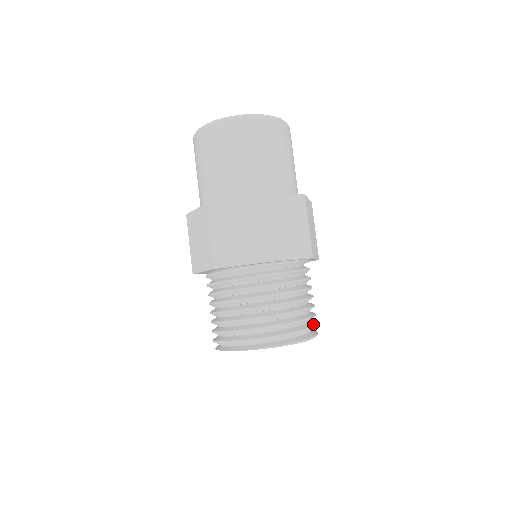
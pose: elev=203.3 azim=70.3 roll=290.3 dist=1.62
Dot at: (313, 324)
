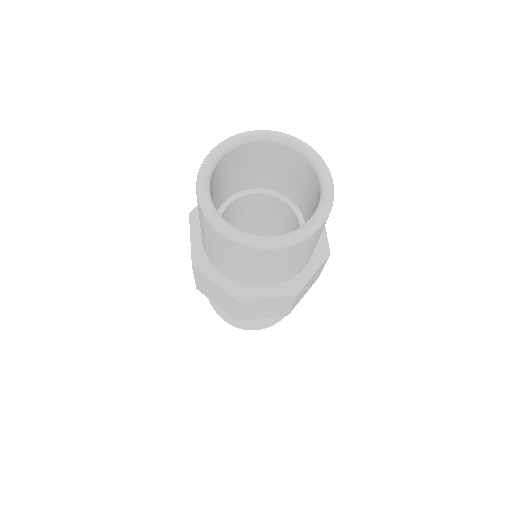
Dot at: occluded
